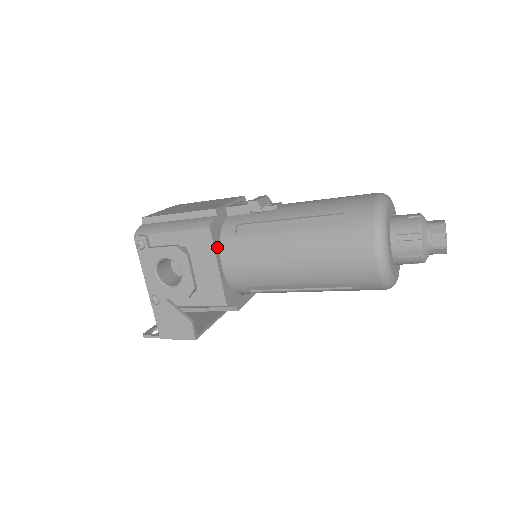
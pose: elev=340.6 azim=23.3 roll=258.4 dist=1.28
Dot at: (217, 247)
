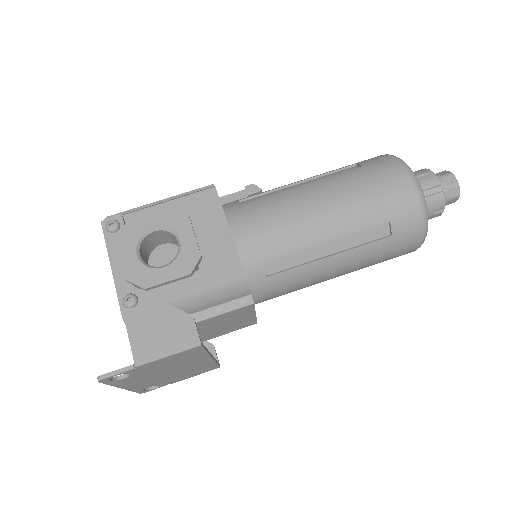
Dot at: (223, 213)
